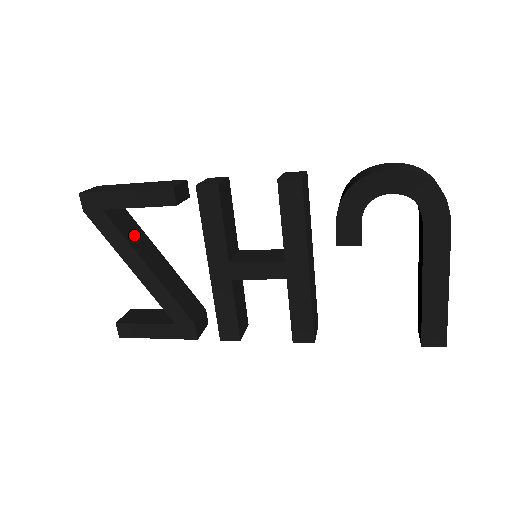
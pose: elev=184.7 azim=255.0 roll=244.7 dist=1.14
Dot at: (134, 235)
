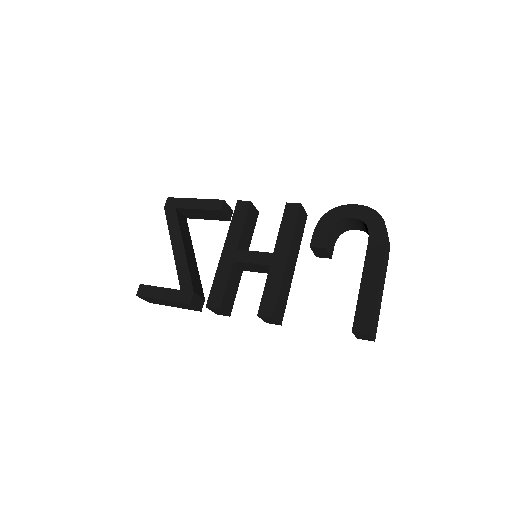
Dot at: (185, 232)
